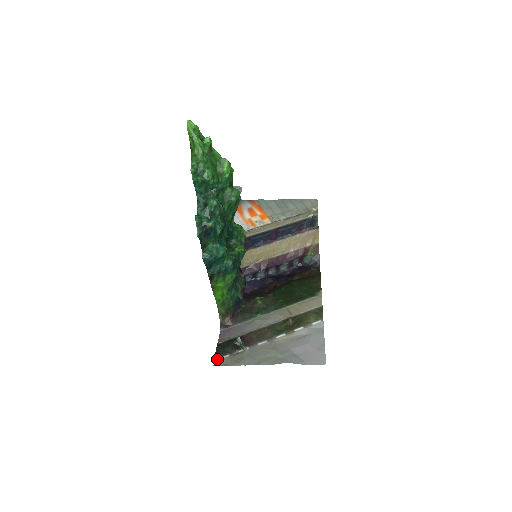
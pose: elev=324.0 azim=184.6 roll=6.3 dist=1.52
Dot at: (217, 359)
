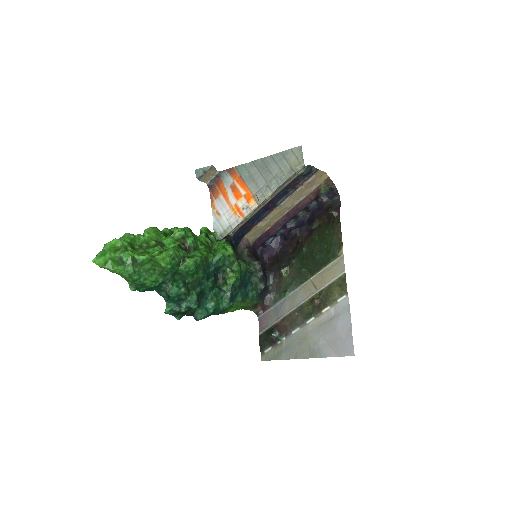
Dot at: (262, 353)
